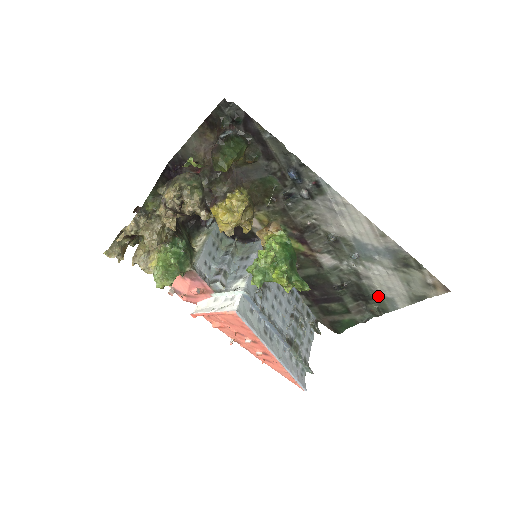
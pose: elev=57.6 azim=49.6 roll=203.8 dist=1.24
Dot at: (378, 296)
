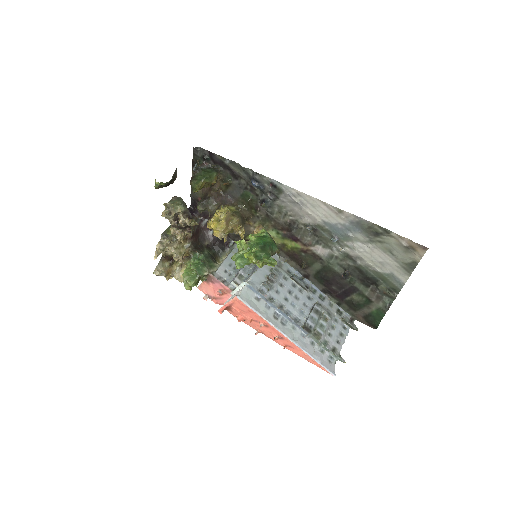
Dot at: (380, 275)
